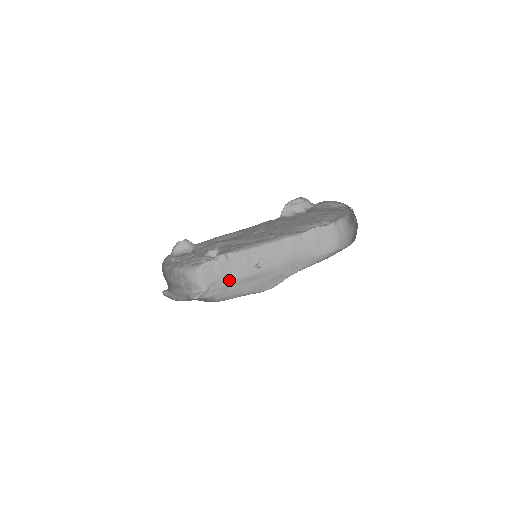
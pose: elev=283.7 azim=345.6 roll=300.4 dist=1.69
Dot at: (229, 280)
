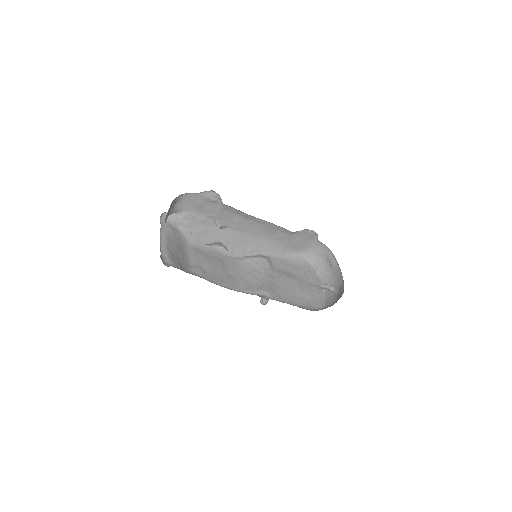
Dot at: (207, 221)
